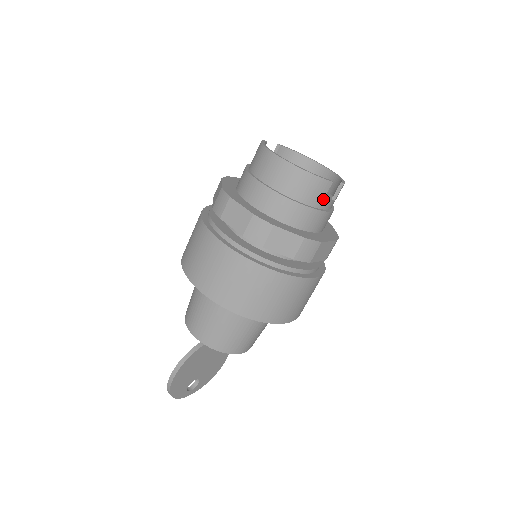
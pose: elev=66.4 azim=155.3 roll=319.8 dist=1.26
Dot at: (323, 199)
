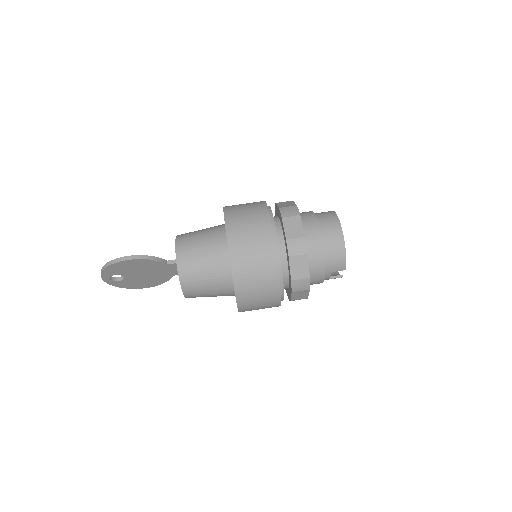
Dot at: occluded
